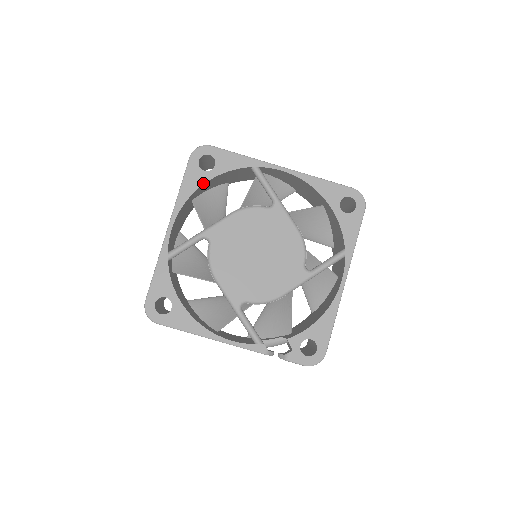
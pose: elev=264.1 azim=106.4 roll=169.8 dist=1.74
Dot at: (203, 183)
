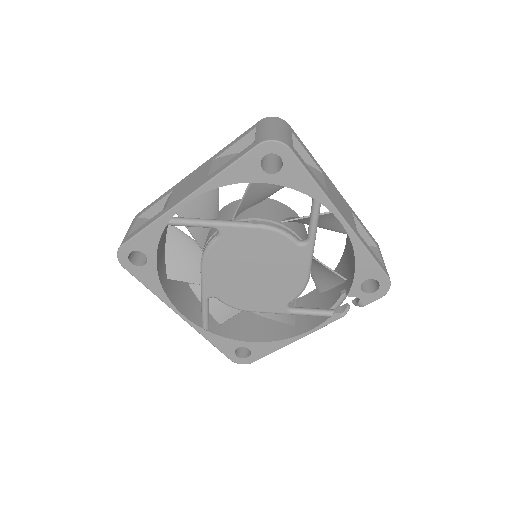
Dot at: (156, 272)
